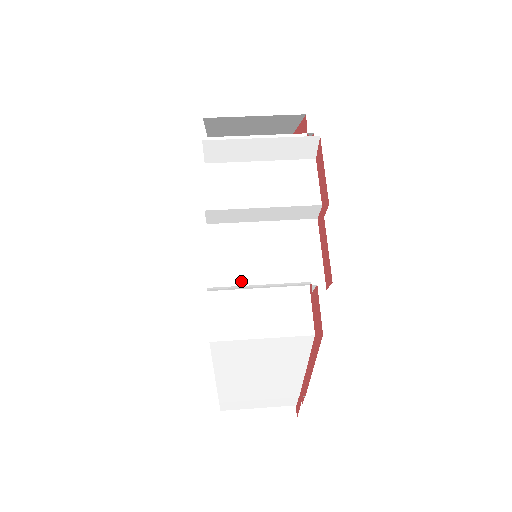
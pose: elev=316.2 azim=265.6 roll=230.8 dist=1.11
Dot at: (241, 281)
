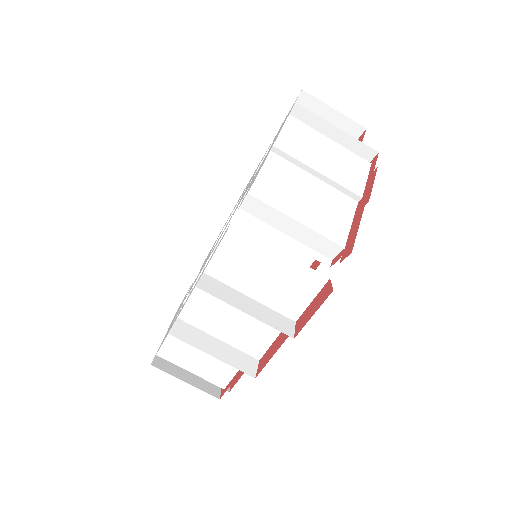
Dot at: (204, 322)
